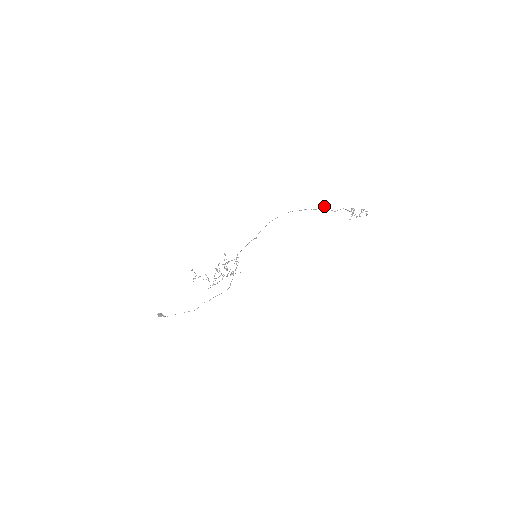
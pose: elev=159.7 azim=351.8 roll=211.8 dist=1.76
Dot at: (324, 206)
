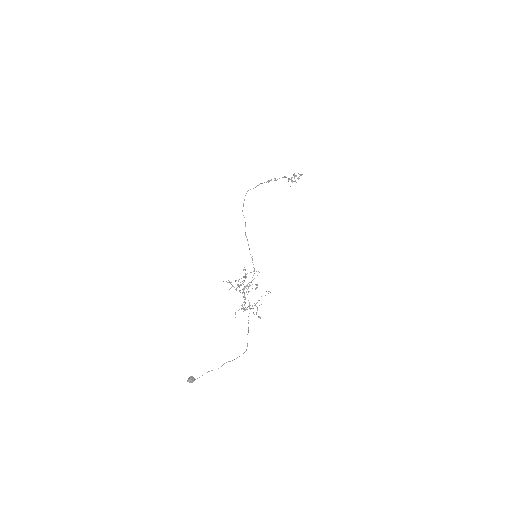
Dot at: (275, 178)
